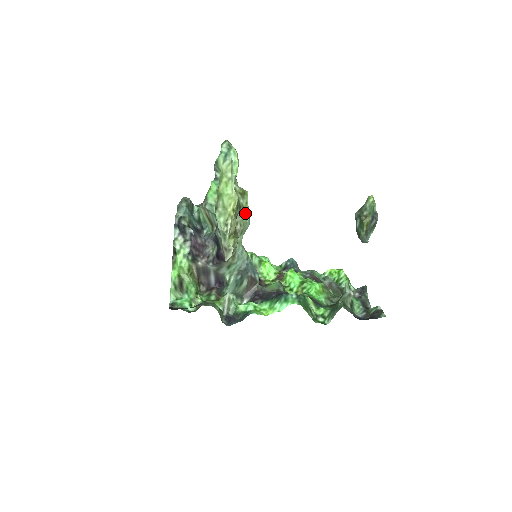
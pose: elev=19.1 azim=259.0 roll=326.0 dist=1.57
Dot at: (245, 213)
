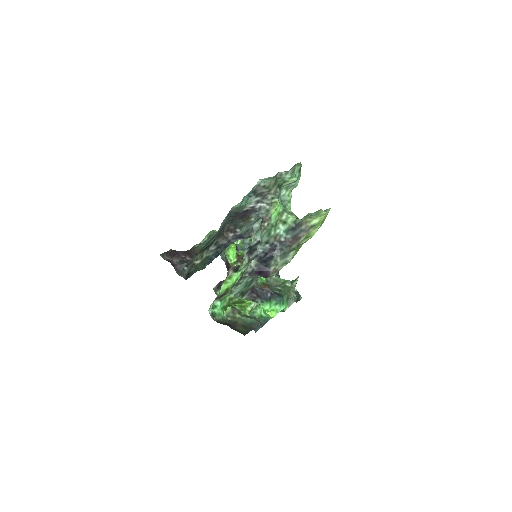
Dot at: occluded
